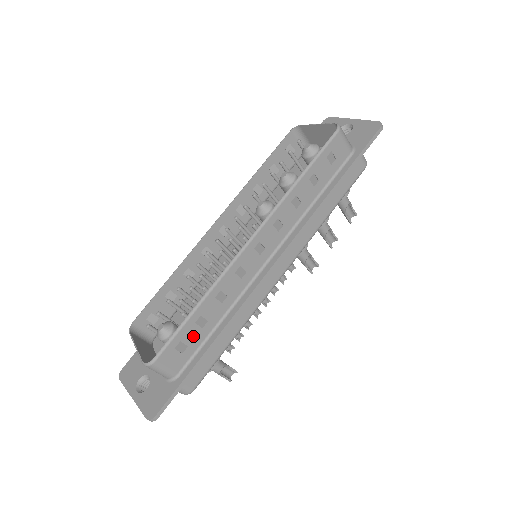
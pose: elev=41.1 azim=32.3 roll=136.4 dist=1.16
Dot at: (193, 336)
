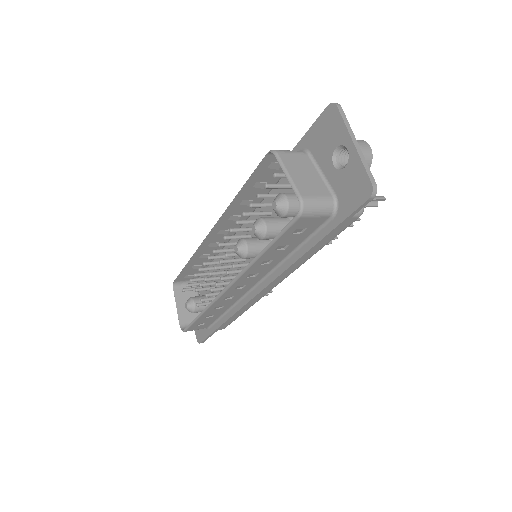
Dot at: (207, 320)
